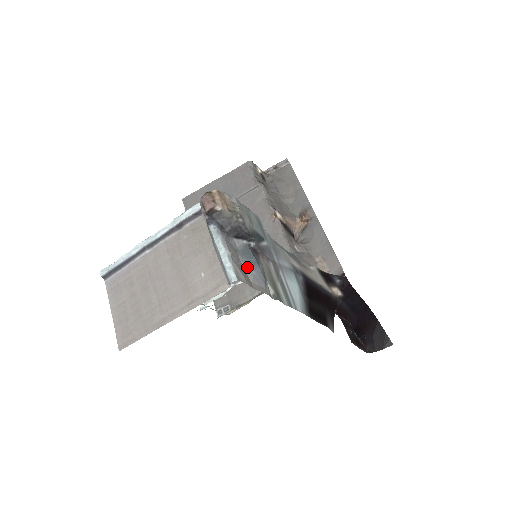
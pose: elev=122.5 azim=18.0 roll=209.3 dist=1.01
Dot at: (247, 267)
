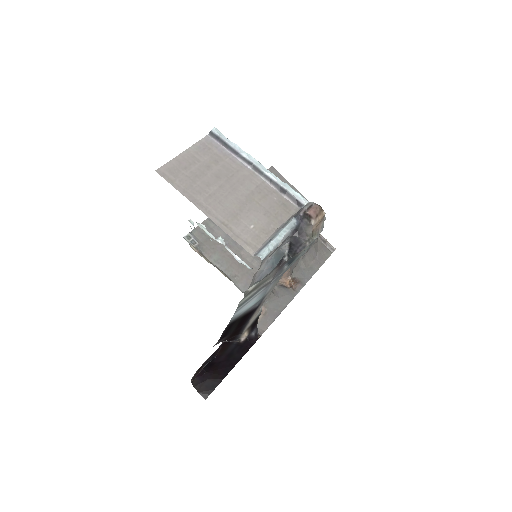
Dot at: (268, 262)
